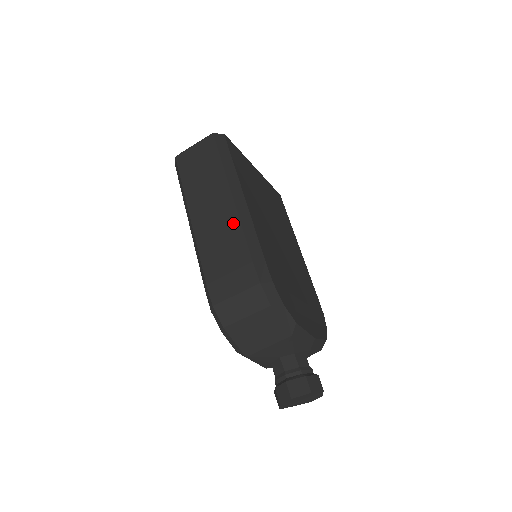
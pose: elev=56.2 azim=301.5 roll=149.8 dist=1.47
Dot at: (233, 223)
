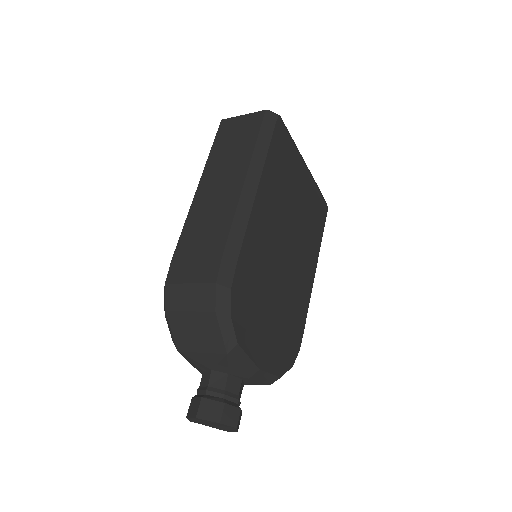
Dot at: (229, 209)
